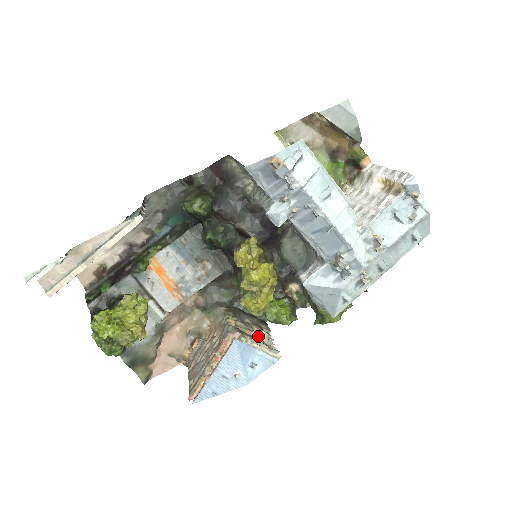
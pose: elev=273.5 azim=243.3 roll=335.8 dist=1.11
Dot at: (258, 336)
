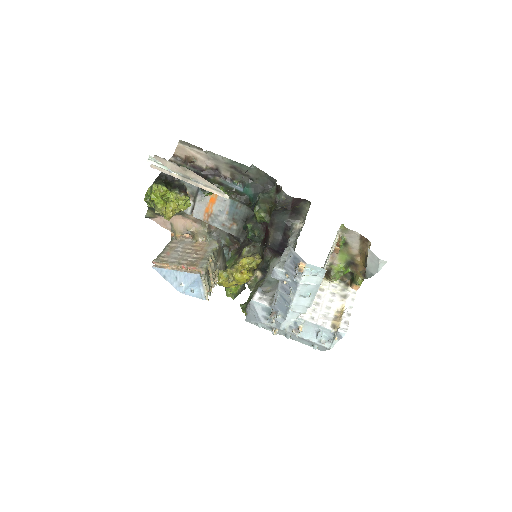
Dot at: (212, 278)
